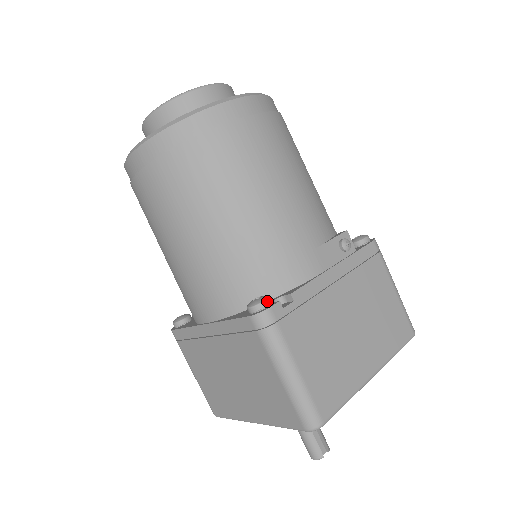
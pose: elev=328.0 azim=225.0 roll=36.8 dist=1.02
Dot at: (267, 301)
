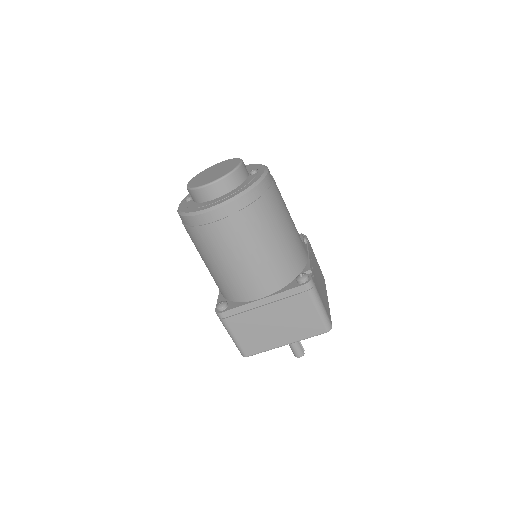
Dot at: (308, 275)
